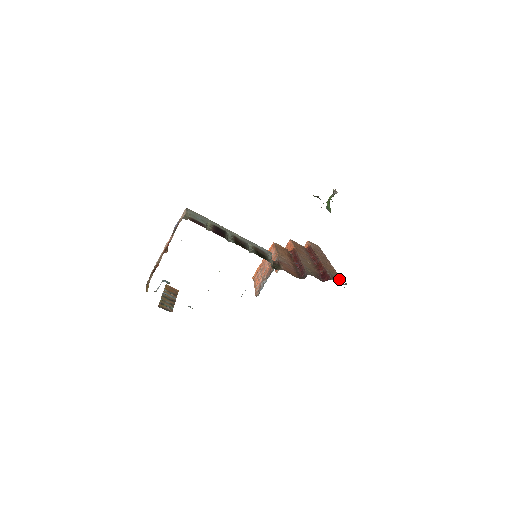
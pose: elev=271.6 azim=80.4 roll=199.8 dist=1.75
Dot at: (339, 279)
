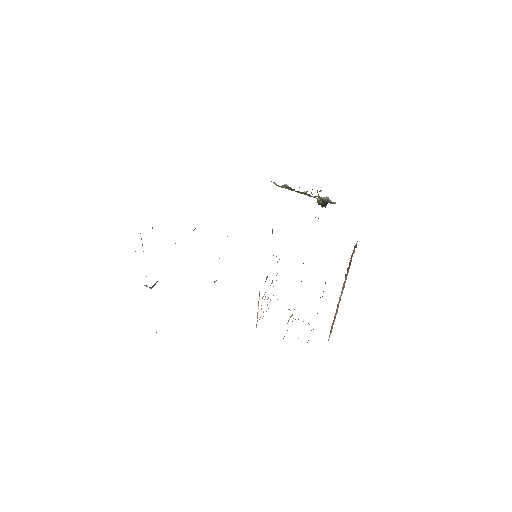
Dot at: occluded
